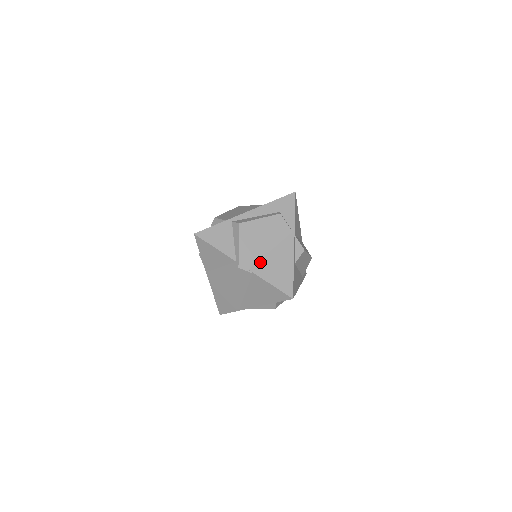
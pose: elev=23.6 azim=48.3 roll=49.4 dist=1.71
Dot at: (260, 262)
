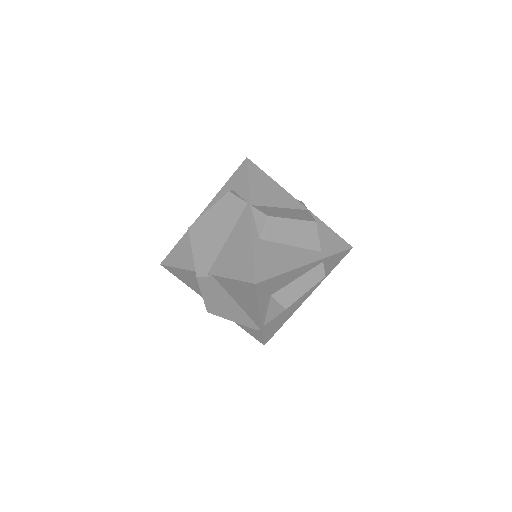
Dot at: (218, 259)
